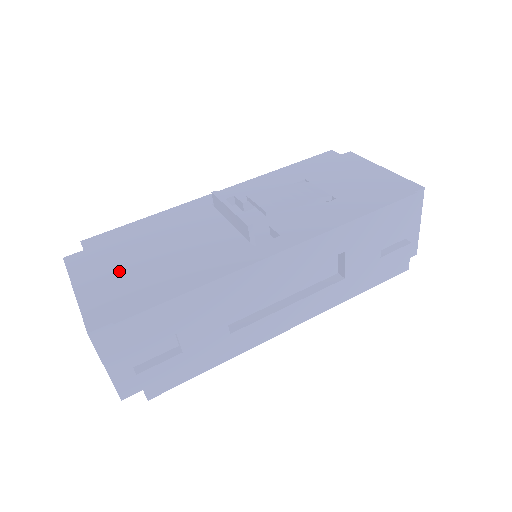
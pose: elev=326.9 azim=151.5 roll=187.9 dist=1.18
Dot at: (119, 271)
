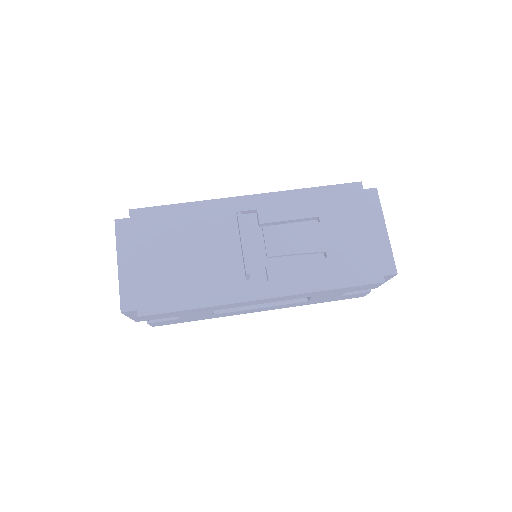
Dot at: (150, 263)
